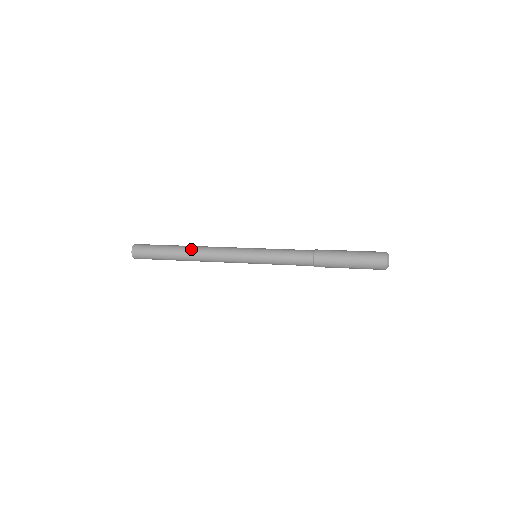
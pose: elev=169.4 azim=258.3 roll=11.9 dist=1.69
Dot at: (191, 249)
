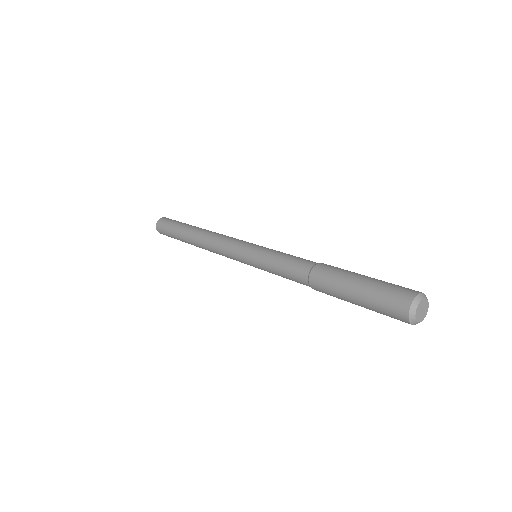
Dot at: (195, 241)
